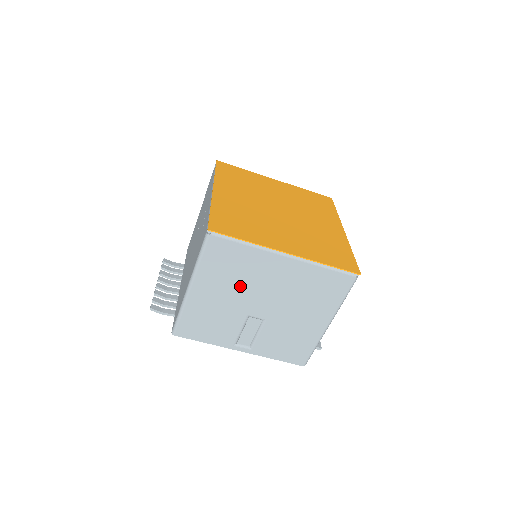
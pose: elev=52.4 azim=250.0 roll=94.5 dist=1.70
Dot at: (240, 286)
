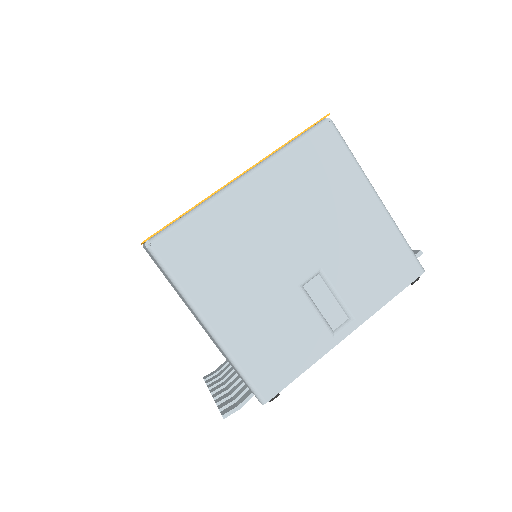
Dot at: (249, 263)
